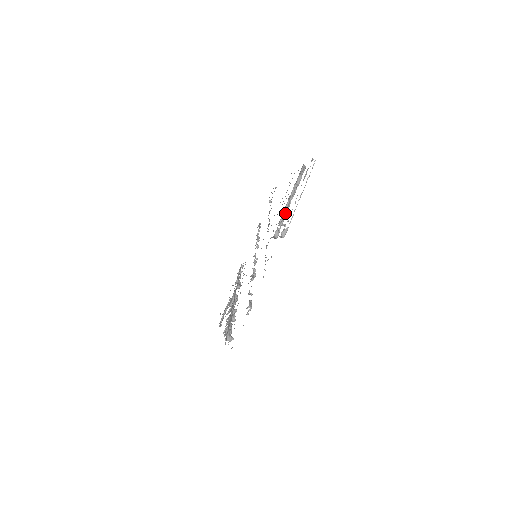
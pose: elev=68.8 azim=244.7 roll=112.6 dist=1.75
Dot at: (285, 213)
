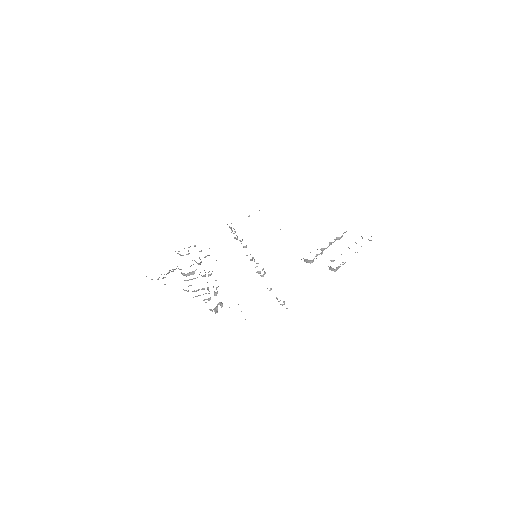
Dot at: (323, 250)
